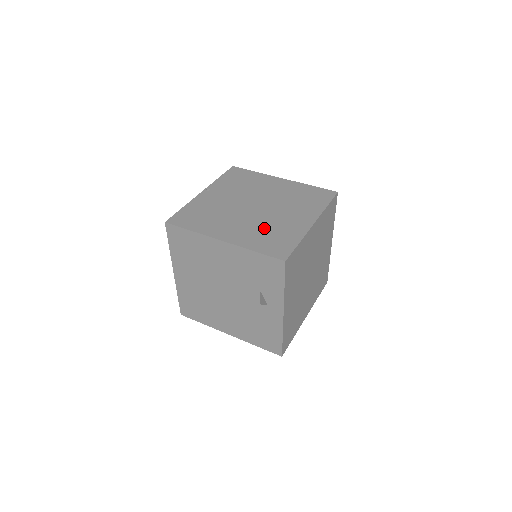
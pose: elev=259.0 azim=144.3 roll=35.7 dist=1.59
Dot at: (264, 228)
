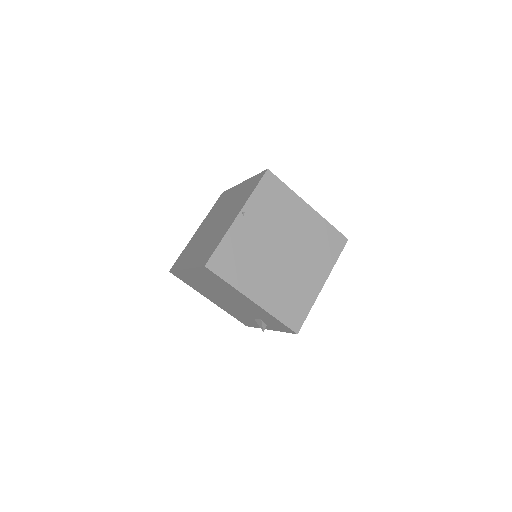
Dot at: (287, 288)
